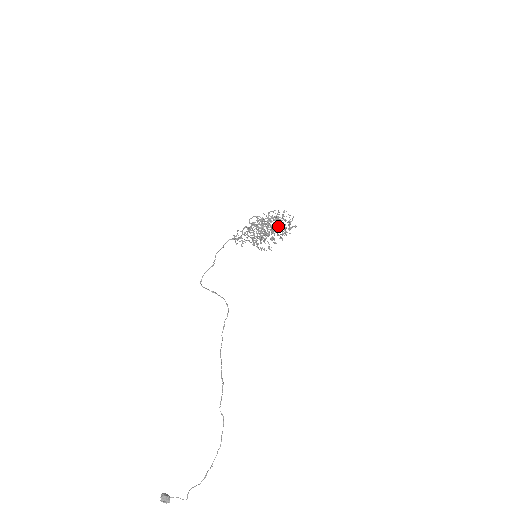
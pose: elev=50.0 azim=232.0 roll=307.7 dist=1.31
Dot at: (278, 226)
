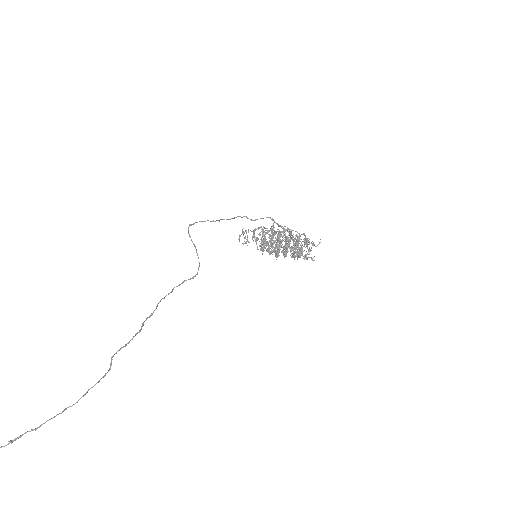
Dot at: occluded
